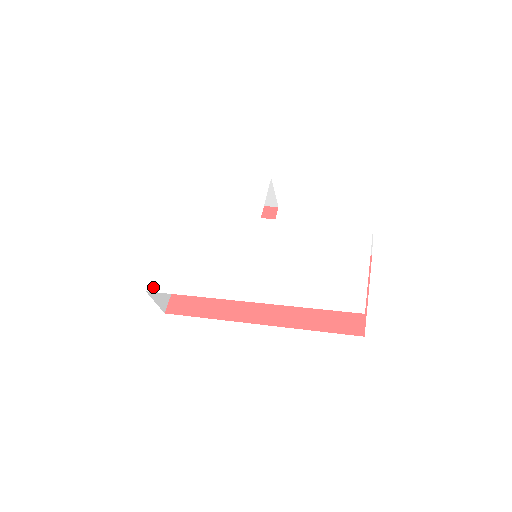
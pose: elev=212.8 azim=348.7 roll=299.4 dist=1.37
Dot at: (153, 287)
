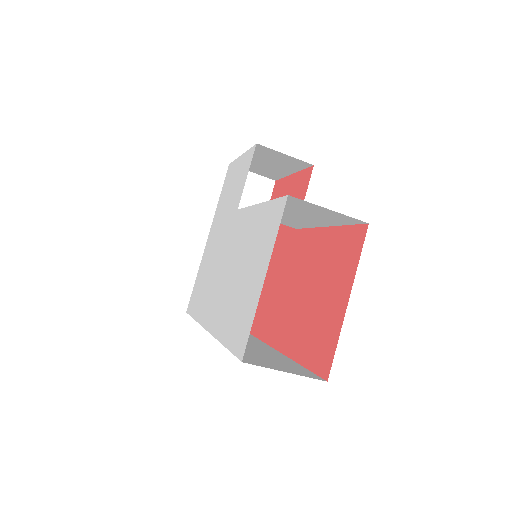
Dot at: (188, 308)
